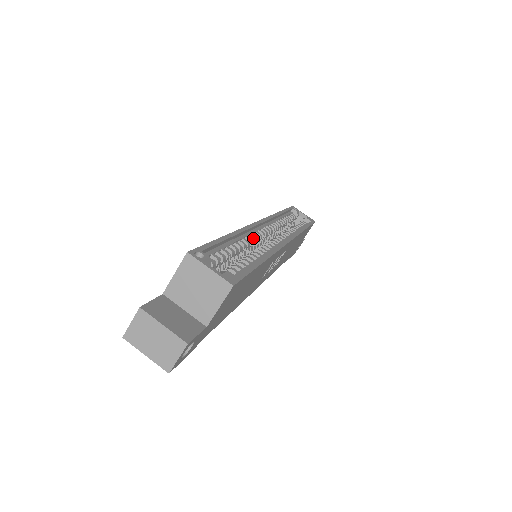
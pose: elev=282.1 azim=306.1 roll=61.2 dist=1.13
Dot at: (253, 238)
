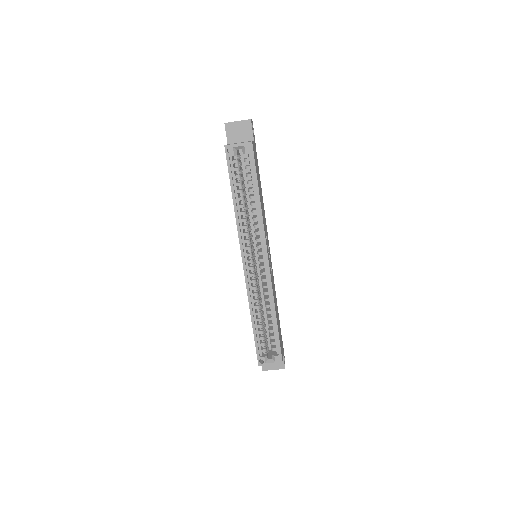
Dot at: (255, 289)
